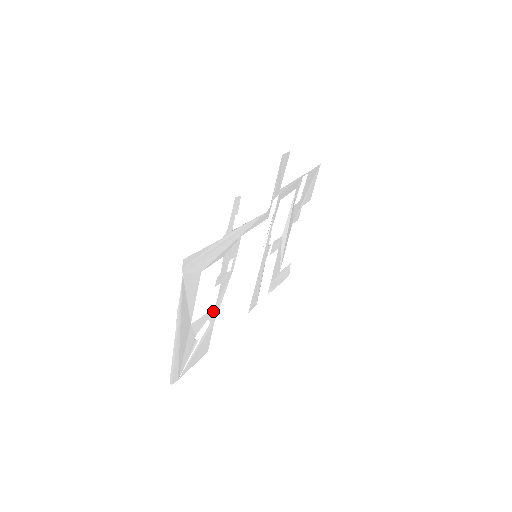
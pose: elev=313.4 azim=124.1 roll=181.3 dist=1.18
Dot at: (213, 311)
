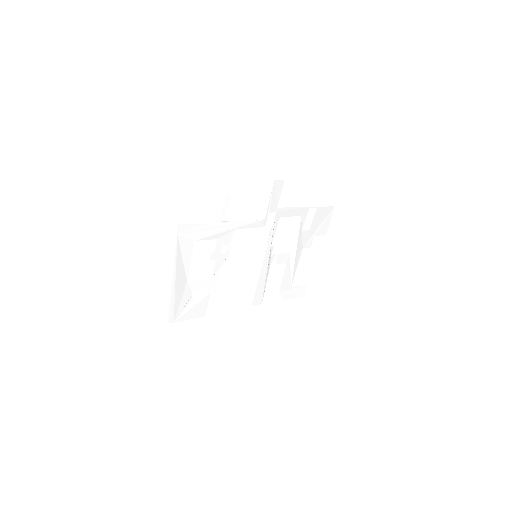
Dot at: (209, 282)
